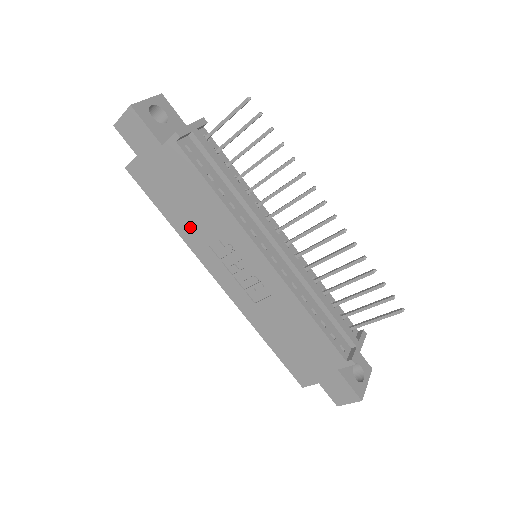
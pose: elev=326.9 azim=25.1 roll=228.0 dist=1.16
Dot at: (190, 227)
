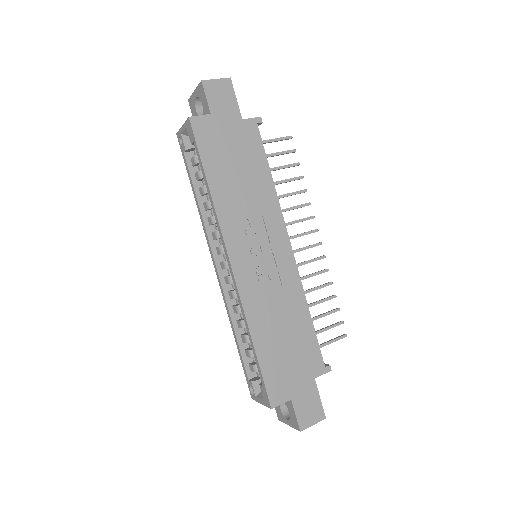
Dot at: (230, 197)
